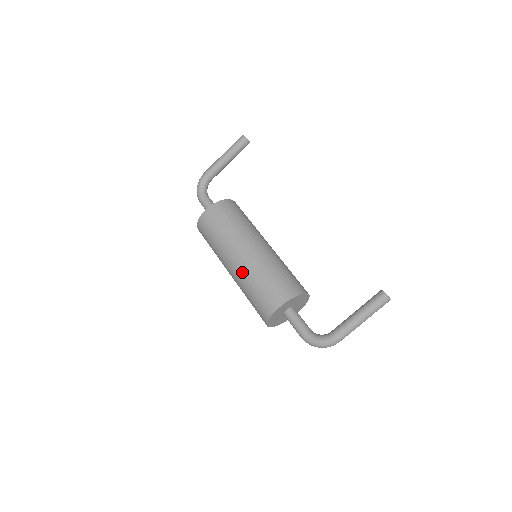
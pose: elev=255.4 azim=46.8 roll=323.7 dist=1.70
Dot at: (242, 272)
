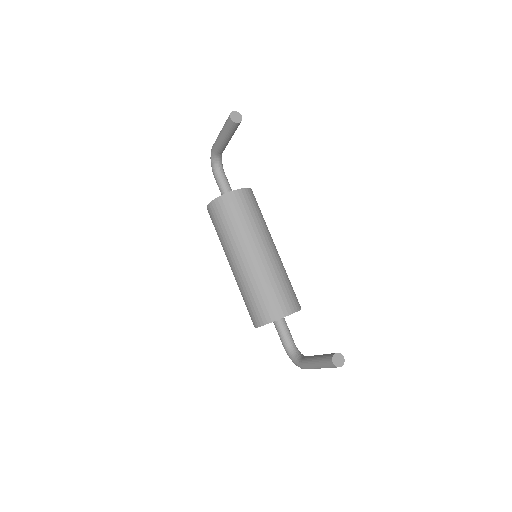
Dot at: occluded
